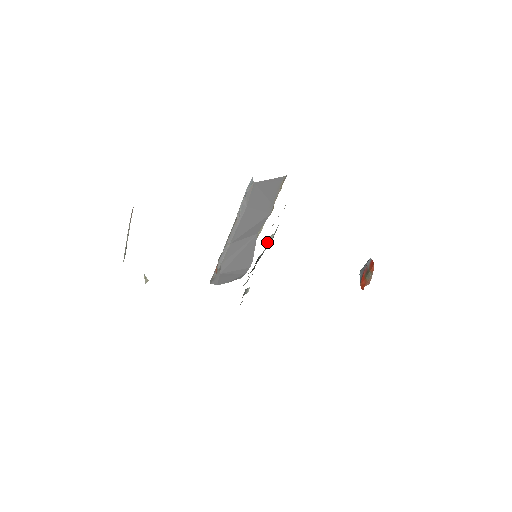
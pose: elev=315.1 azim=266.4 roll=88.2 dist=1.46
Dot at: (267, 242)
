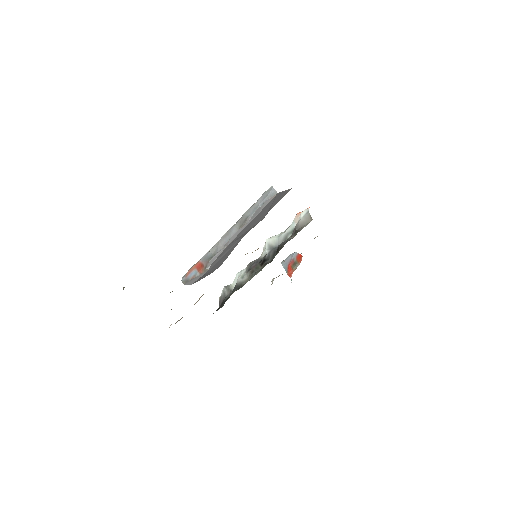
Dot at: (267, 243)
